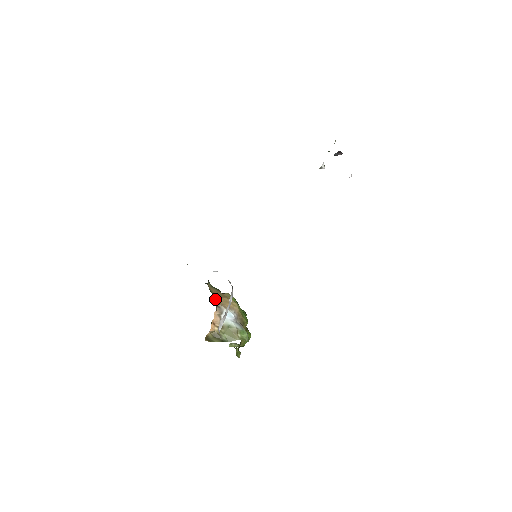
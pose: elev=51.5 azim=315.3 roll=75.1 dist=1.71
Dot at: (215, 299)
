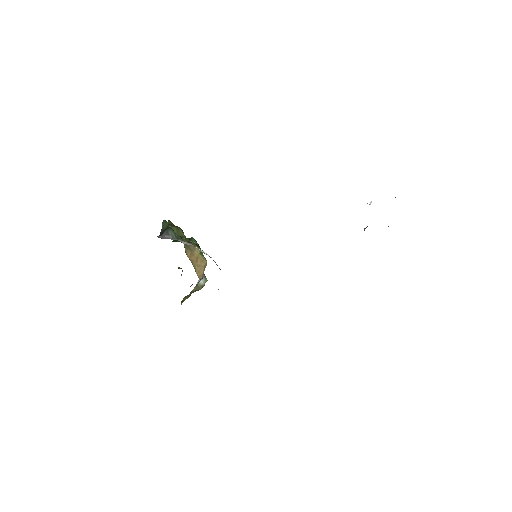
Dot at: occluded
